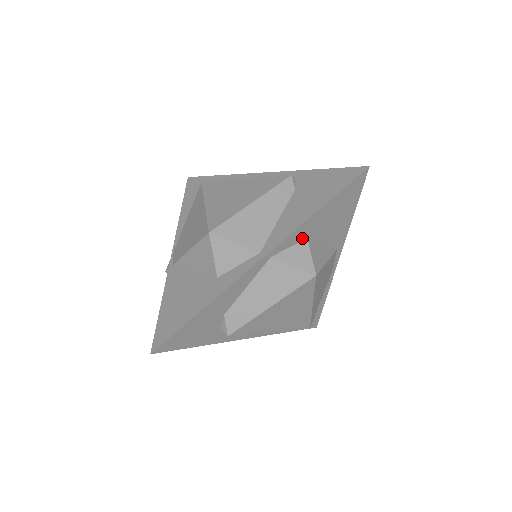
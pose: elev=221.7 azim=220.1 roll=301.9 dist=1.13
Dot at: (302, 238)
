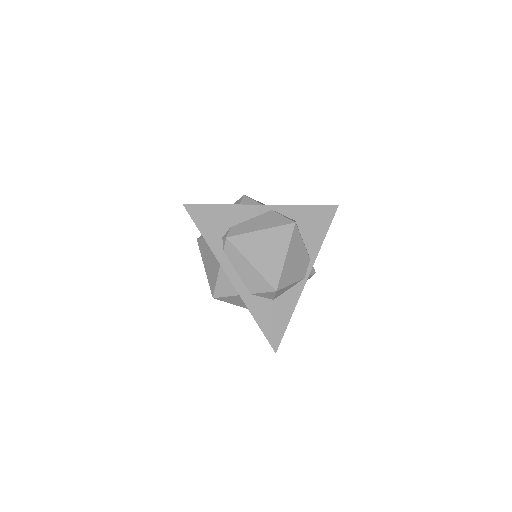
Dot at: (293, 217)
